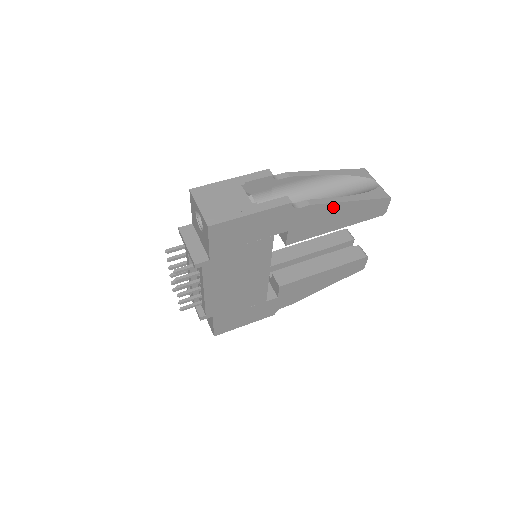
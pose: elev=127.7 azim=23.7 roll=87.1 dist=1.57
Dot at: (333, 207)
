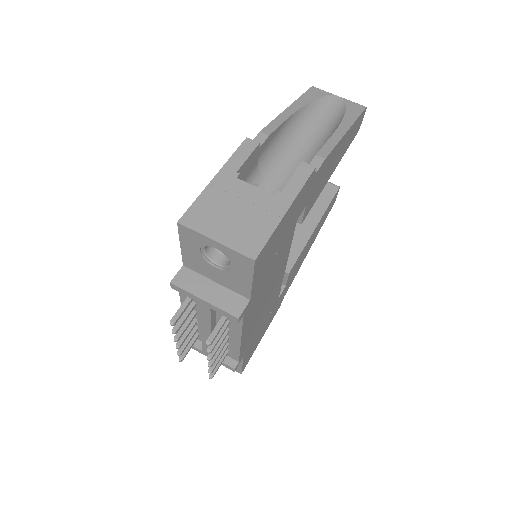
Dot at: (336, 148)
